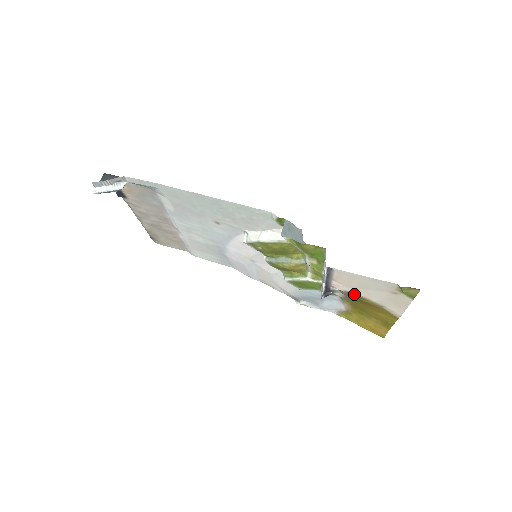
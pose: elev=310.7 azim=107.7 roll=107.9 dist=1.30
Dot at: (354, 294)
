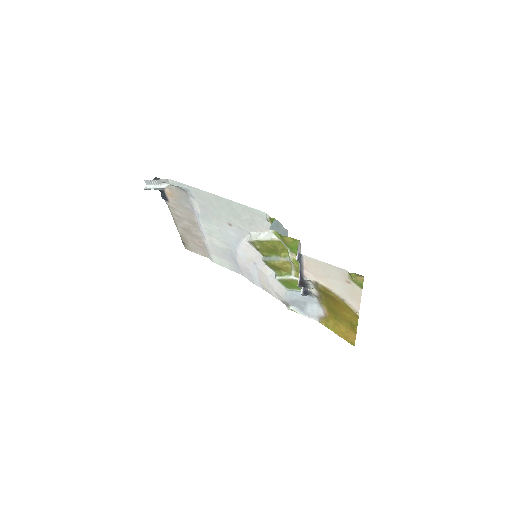
Dot at: (321, 285)
